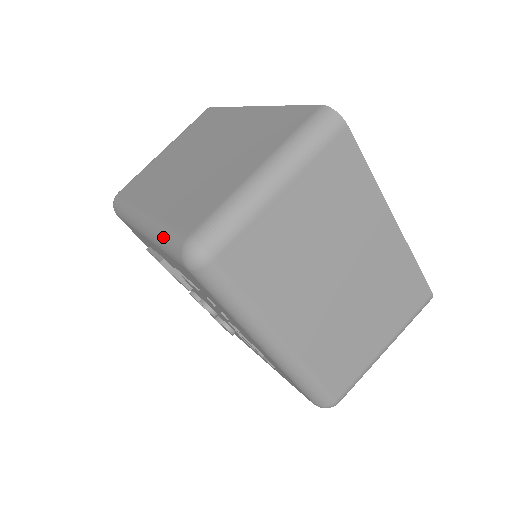
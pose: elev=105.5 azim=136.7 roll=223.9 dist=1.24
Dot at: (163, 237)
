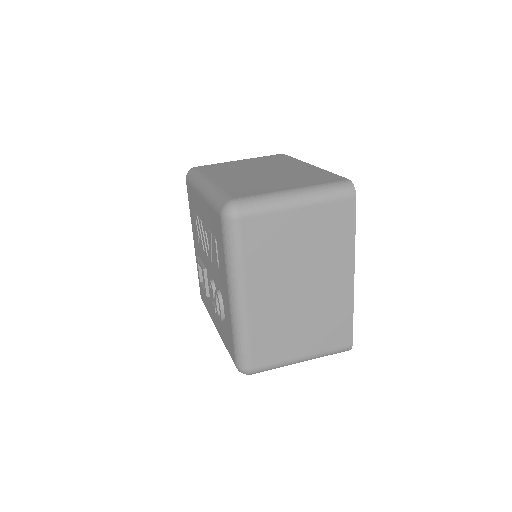
Dot at: occluded
